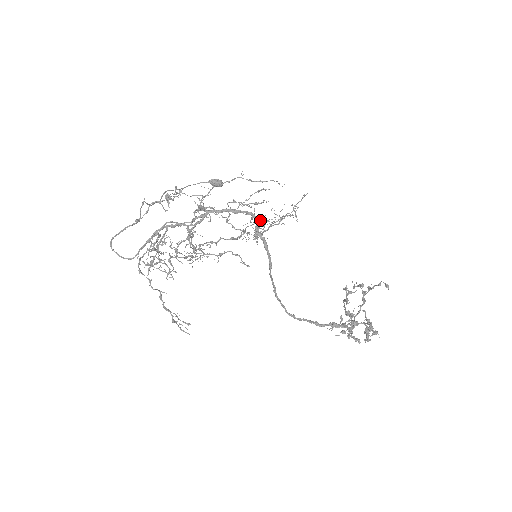
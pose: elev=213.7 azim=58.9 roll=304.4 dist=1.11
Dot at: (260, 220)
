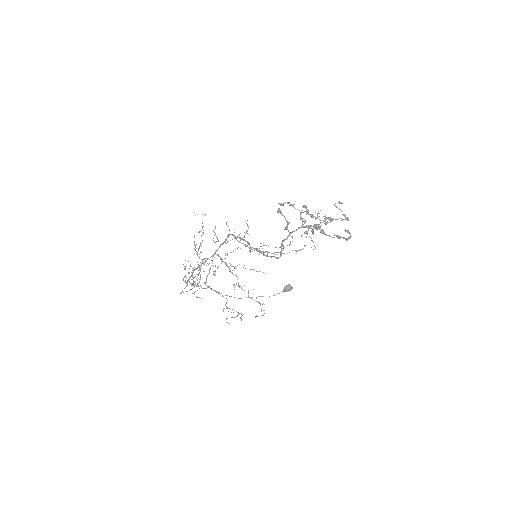
Dot at: occluded
